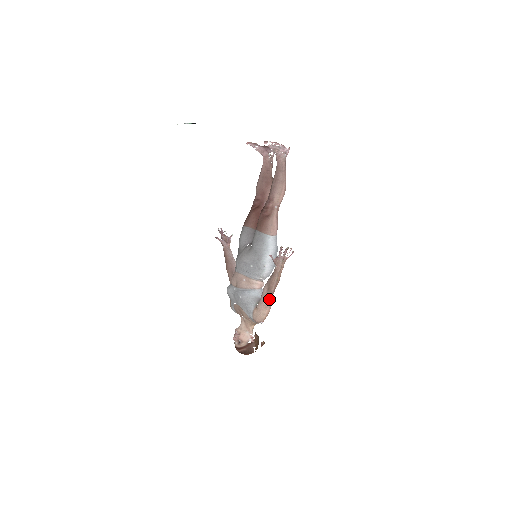
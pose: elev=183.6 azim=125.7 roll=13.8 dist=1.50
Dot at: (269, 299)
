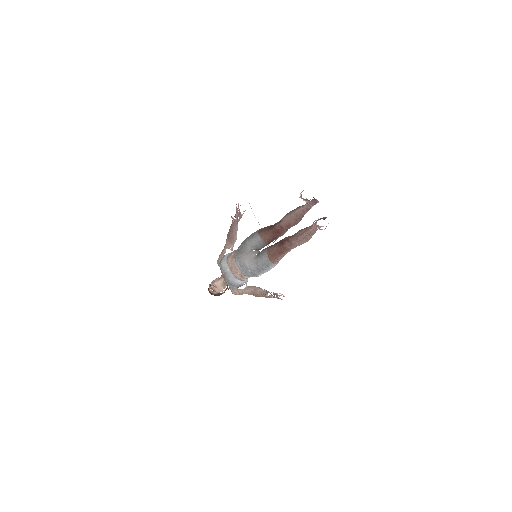
Dot at: (250, 294)
